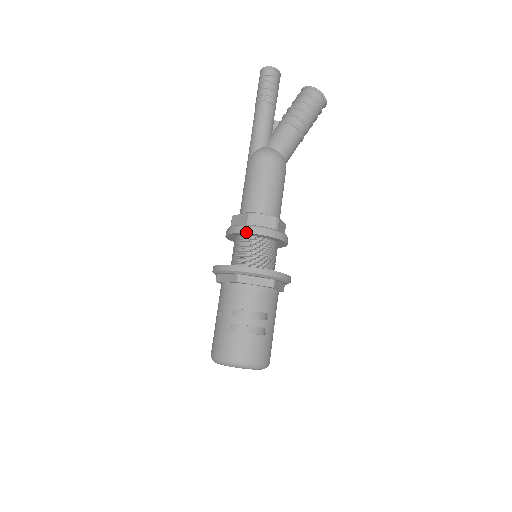
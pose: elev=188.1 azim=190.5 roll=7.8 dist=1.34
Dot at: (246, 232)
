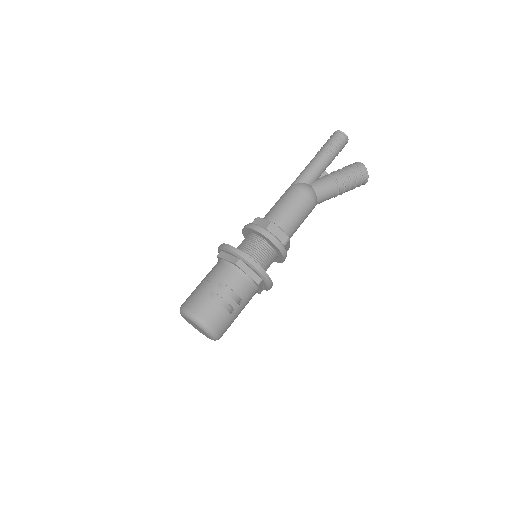
Dot at: (263, 233)
